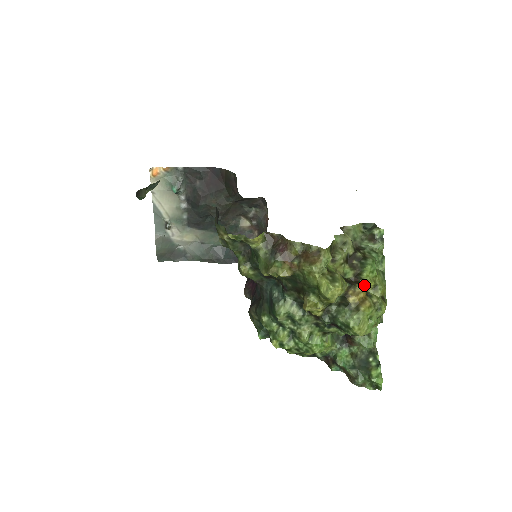
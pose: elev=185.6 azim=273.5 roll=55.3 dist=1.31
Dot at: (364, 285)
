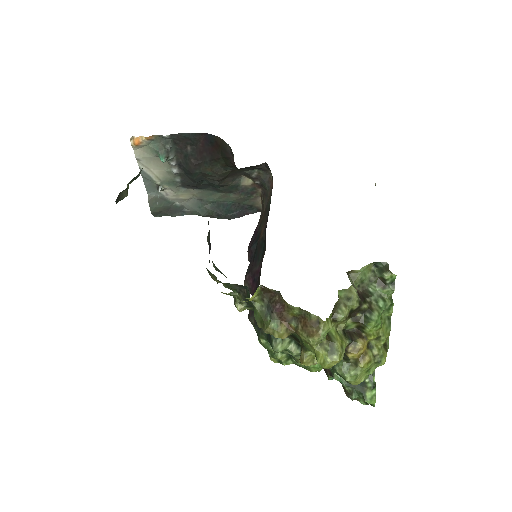
Dot at: (366, 338)
